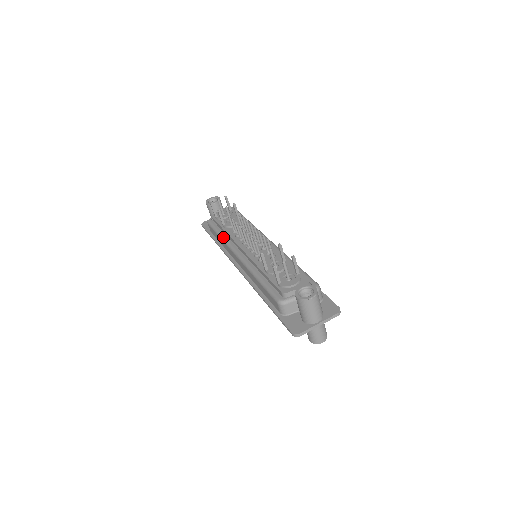
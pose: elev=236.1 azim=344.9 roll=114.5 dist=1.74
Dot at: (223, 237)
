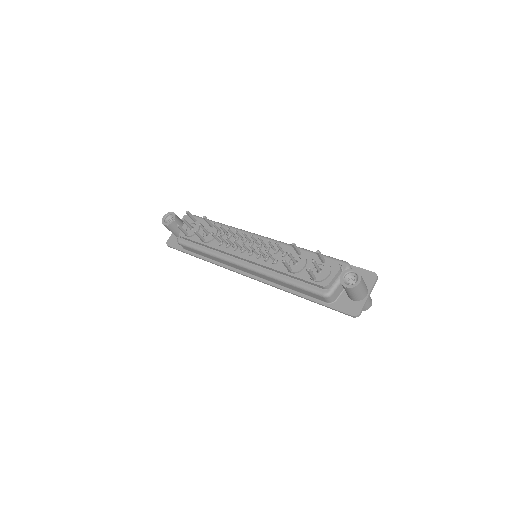
Dot at: (212, 253)
